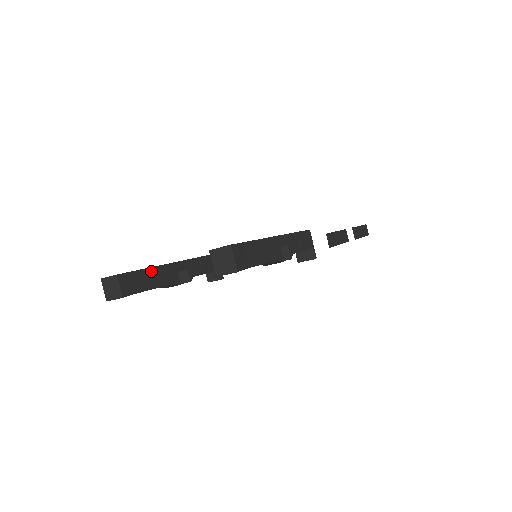
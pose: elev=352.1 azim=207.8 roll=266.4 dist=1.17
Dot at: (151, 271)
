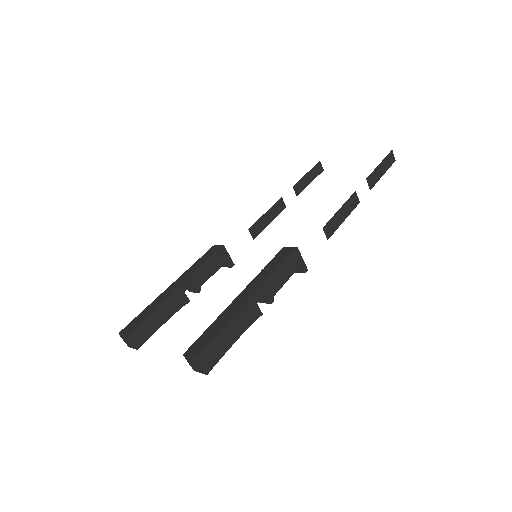
Dot at: (158, 311)
